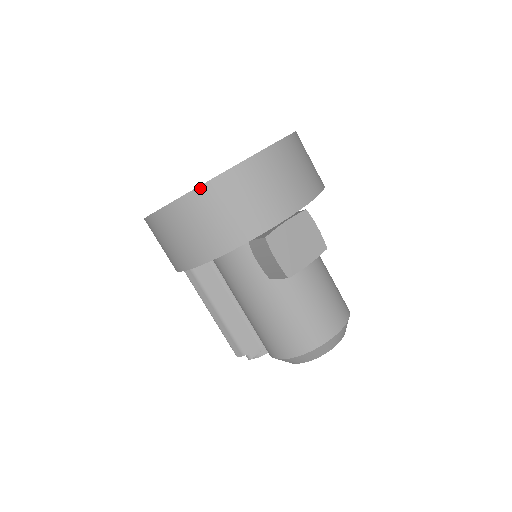
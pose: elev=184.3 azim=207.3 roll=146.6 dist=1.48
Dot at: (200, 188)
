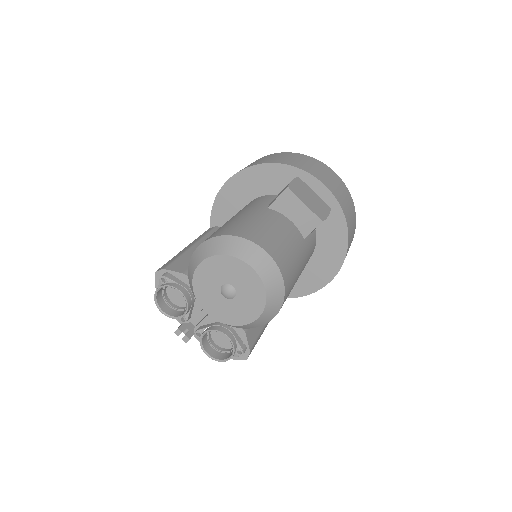
Dot at: (292, 153)
